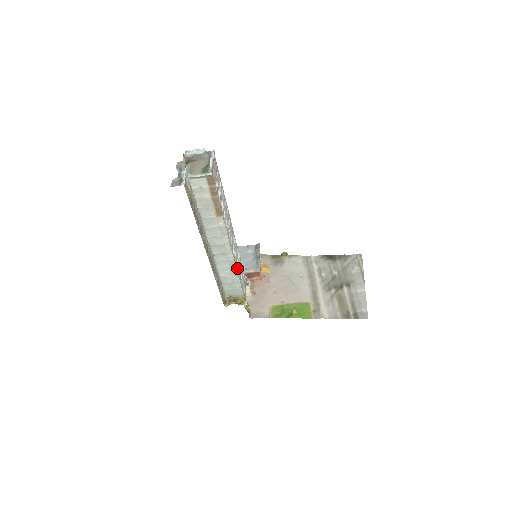
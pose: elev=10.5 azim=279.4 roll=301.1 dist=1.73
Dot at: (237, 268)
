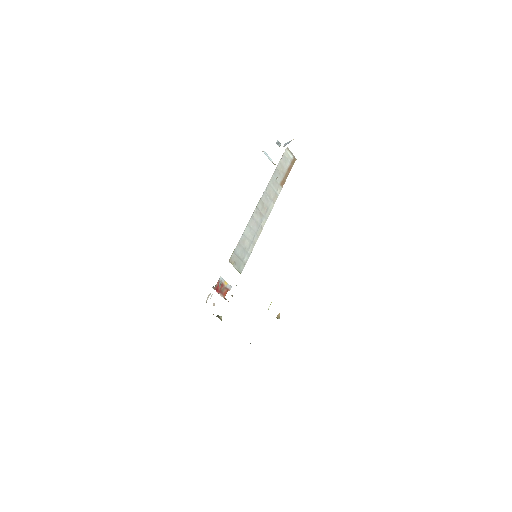
Dot at: occluded
